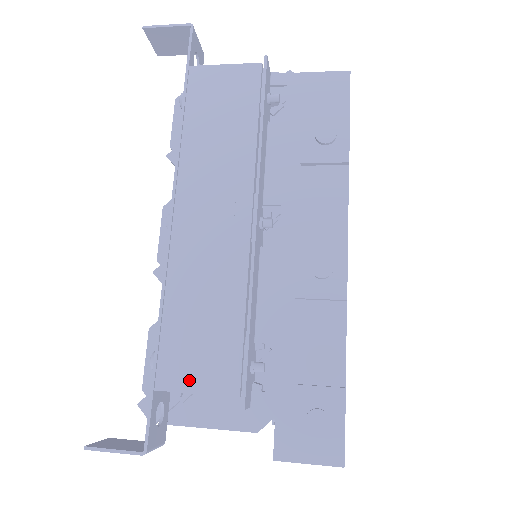
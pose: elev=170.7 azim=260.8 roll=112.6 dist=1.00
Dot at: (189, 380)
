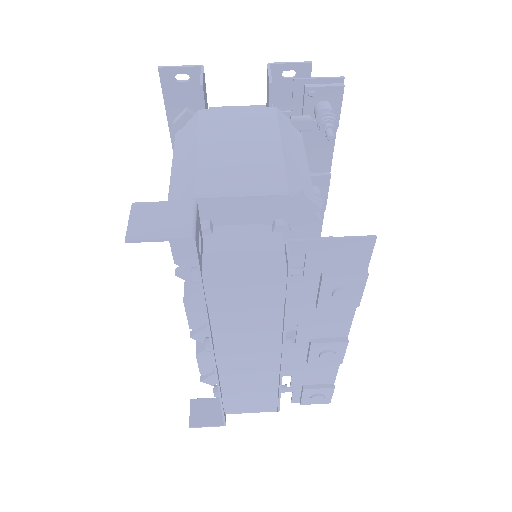
Dot at: (246, 411)
